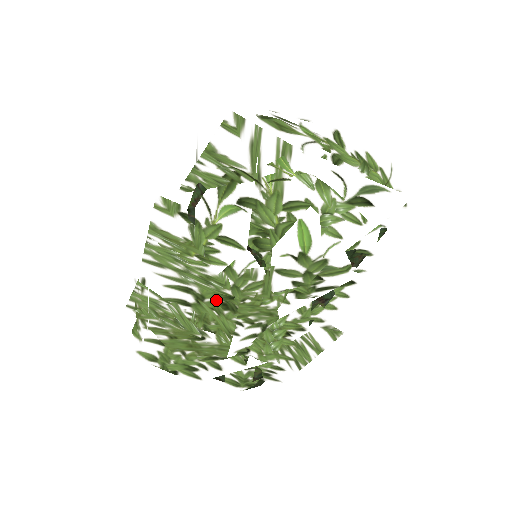
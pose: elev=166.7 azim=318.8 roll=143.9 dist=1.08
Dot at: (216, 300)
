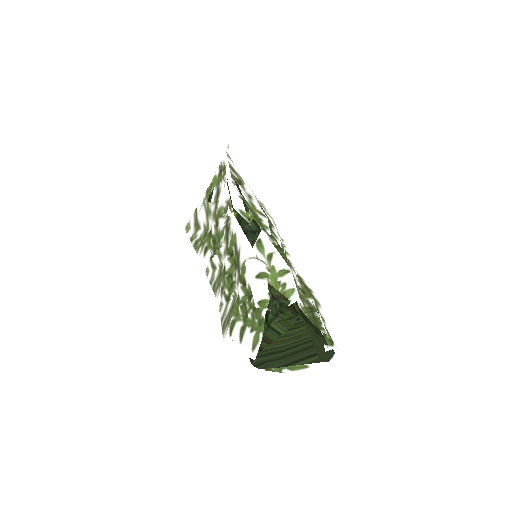
Dot at: occluded
